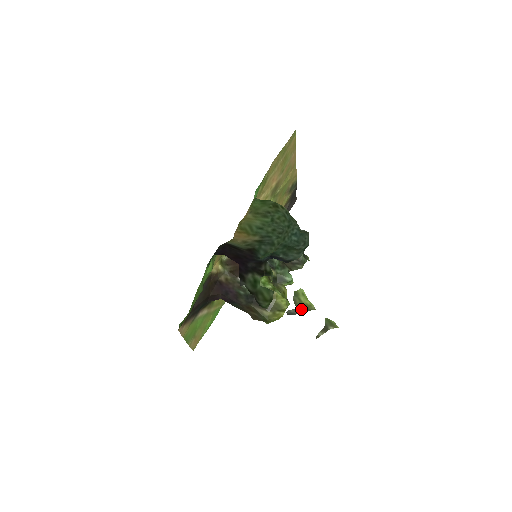
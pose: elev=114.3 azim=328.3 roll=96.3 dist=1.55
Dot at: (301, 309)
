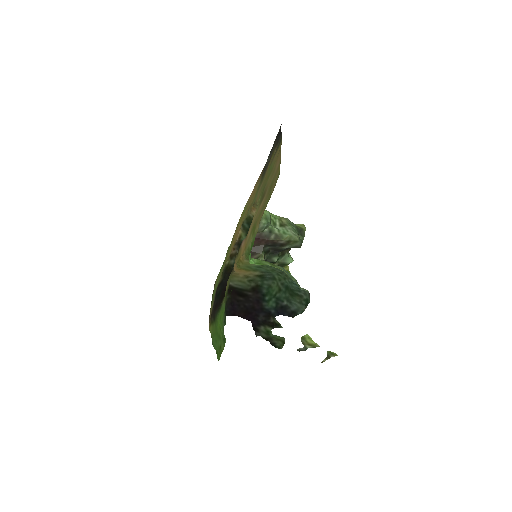
Dot at: (308, 347)
